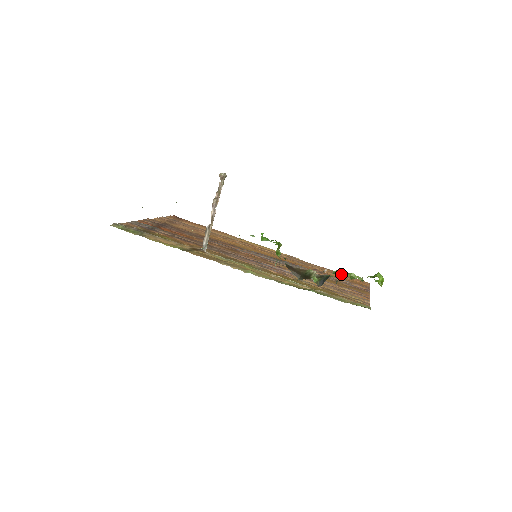
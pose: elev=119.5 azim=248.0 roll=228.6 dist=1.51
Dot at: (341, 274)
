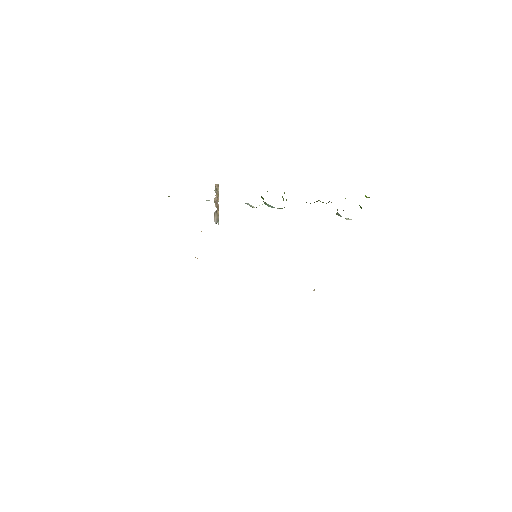
Dot at: occluded
